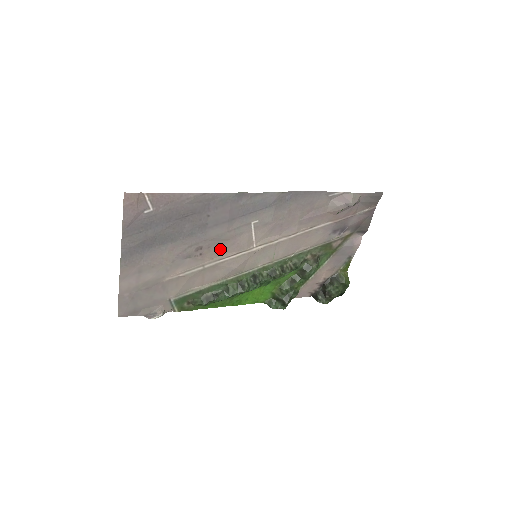
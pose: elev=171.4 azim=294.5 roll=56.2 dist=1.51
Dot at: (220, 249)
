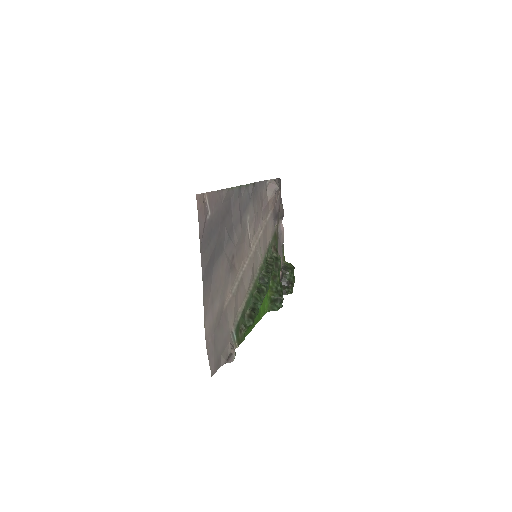
Dot at: (240, 255)
